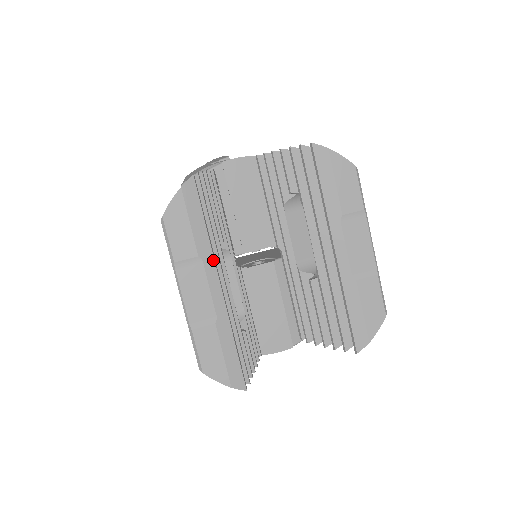
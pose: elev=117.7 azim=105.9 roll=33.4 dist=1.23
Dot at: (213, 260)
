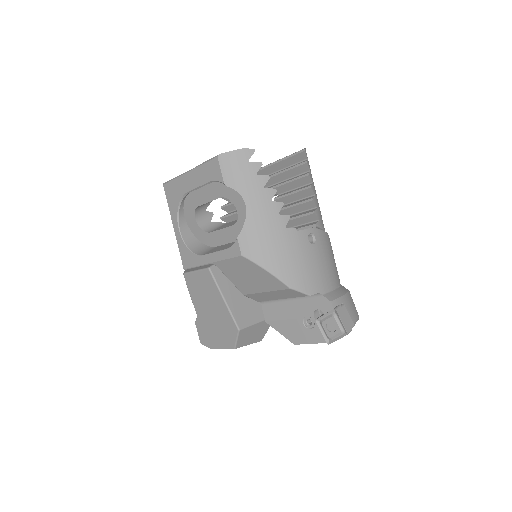
Dot at: occluded
